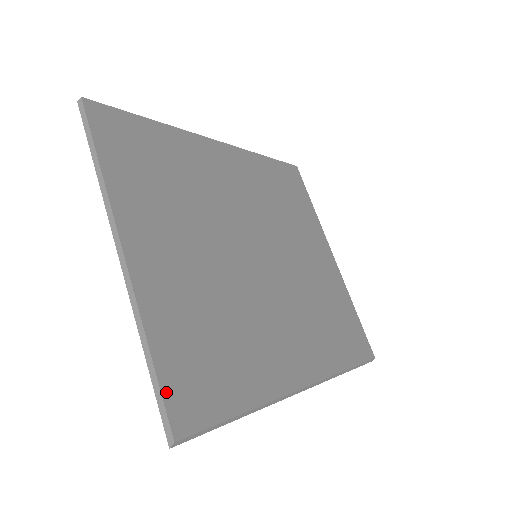
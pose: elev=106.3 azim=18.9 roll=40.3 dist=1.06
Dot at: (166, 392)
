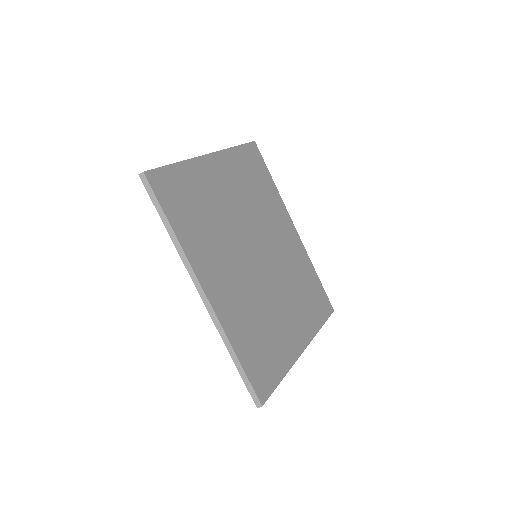
Dot at: (163, 170)
